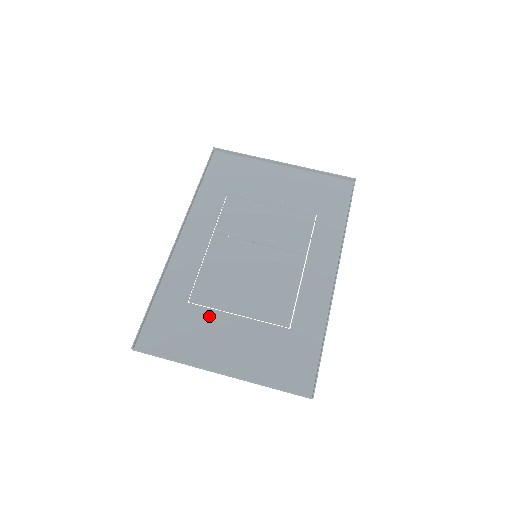
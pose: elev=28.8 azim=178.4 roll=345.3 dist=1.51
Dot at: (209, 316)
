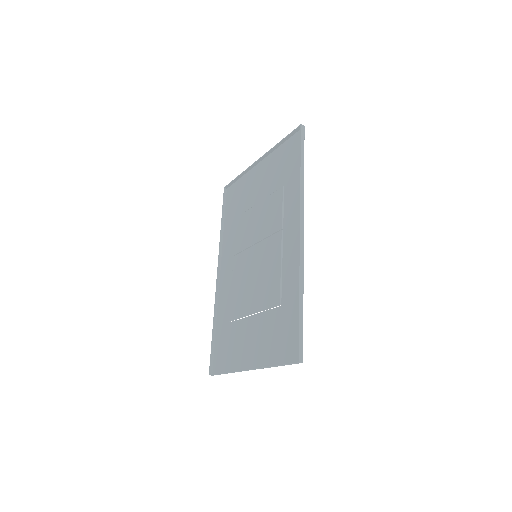
Dot at: (240, 326)
